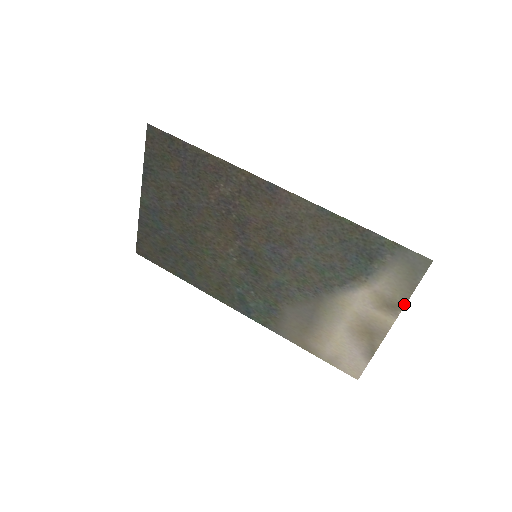
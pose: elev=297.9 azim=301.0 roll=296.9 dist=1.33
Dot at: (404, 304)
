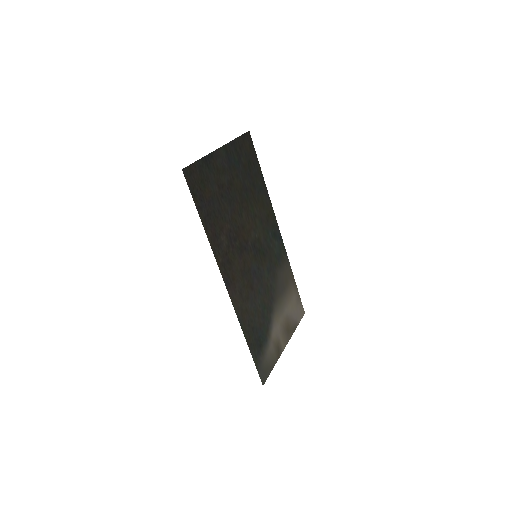
Dot at: occluded
